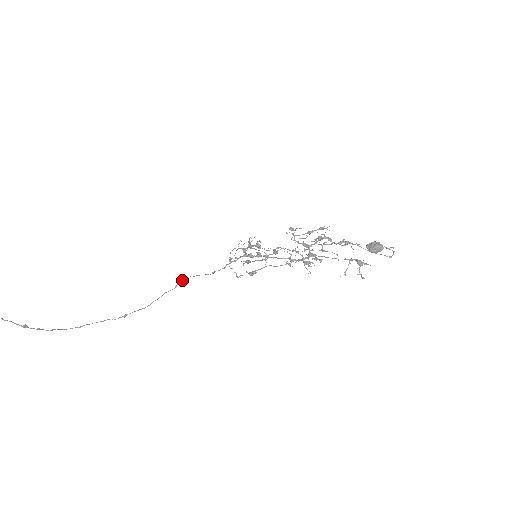
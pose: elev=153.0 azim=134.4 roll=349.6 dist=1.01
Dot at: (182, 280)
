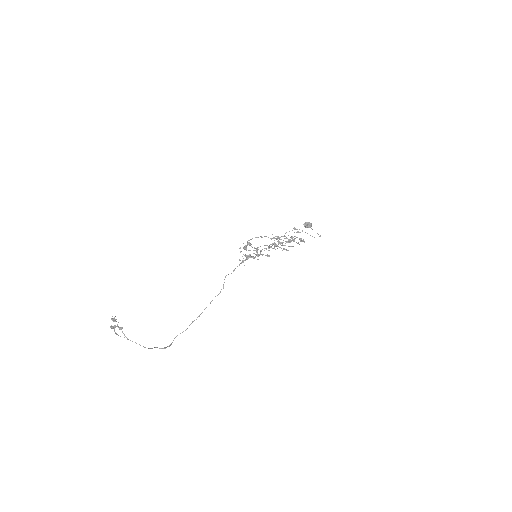
Dot at: occluded
